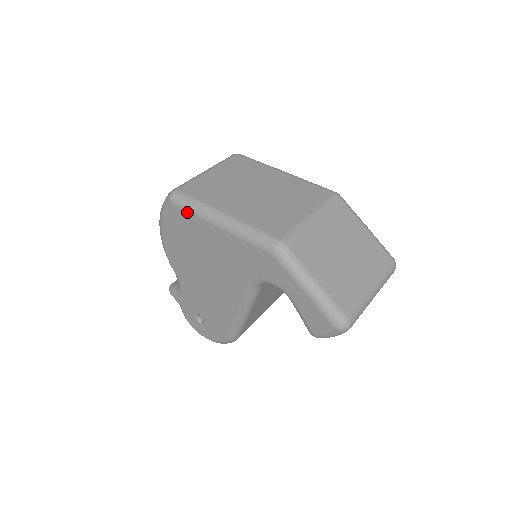
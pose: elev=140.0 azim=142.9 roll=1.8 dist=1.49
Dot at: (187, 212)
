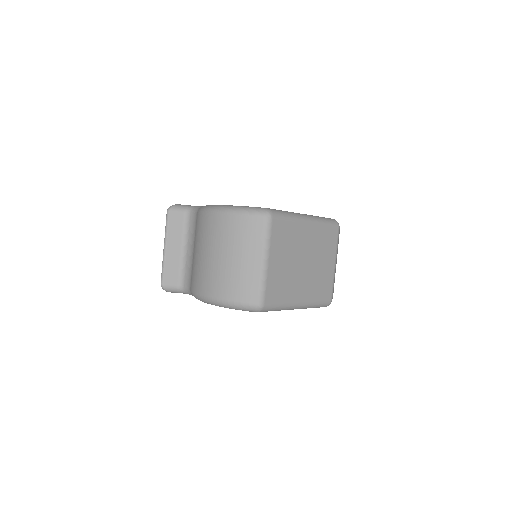
Dot at: occluded
